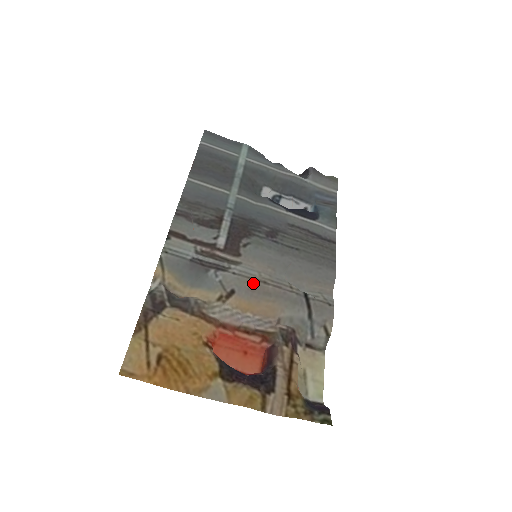
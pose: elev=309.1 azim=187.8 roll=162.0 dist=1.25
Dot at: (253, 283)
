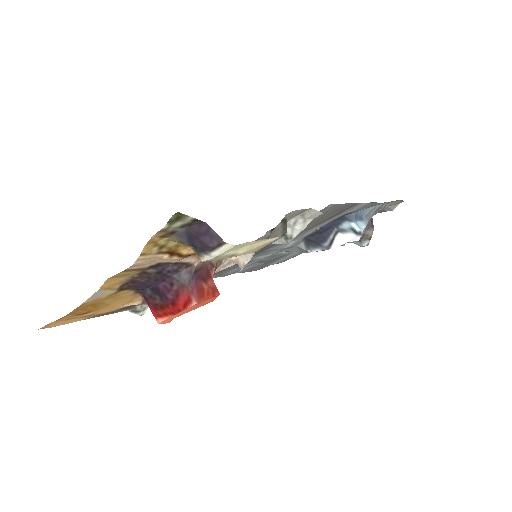
Dot at: occluded
